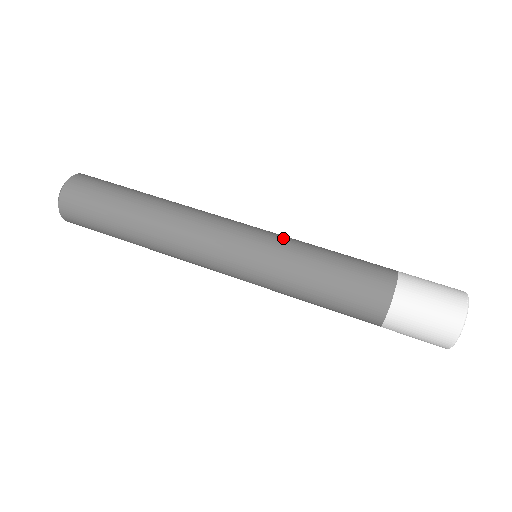
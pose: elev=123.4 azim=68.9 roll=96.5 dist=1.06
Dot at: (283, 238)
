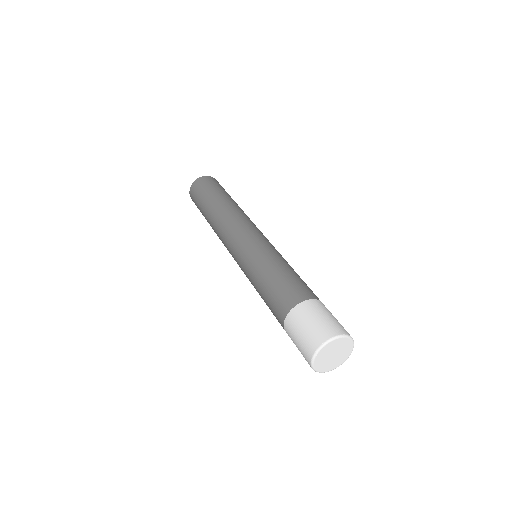
Dot at: occluded
